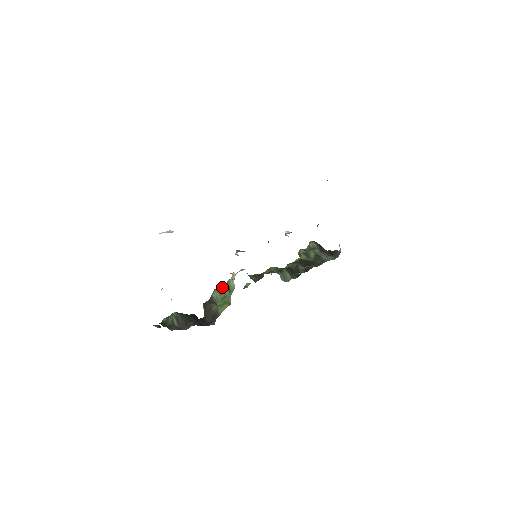
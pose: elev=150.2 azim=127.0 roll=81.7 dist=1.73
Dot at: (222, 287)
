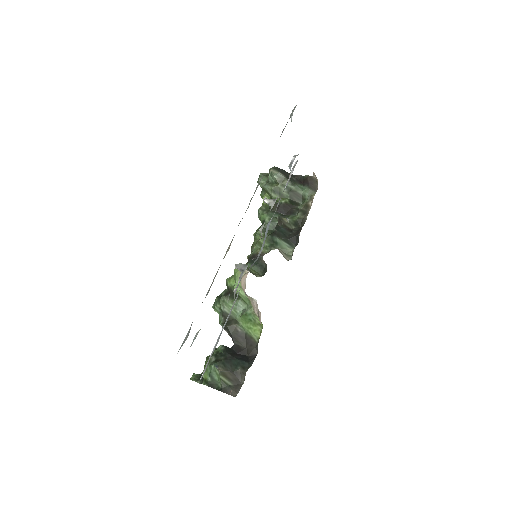
Dot at: (228, 296)
